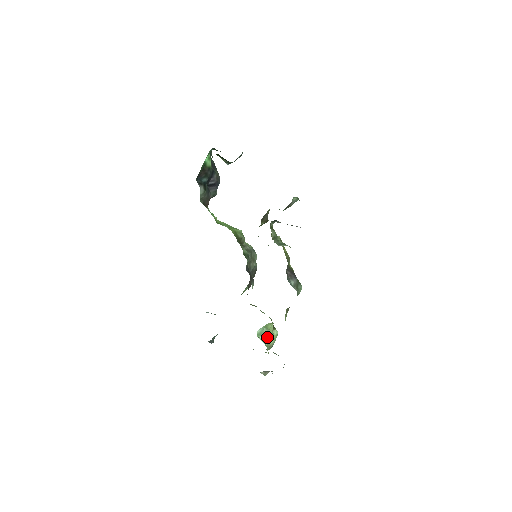
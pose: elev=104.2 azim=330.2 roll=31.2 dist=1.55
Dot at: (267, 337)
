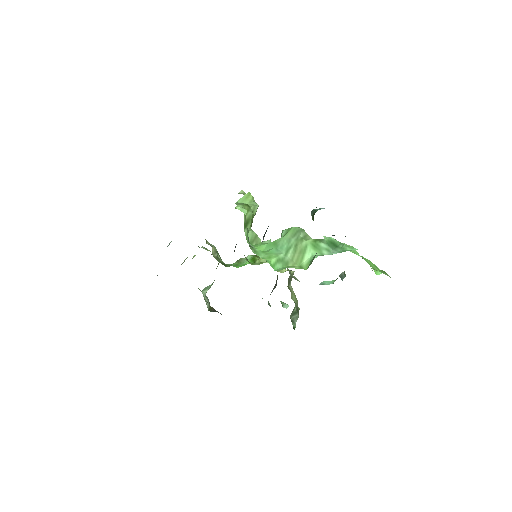
Dot at: (209, 288)
